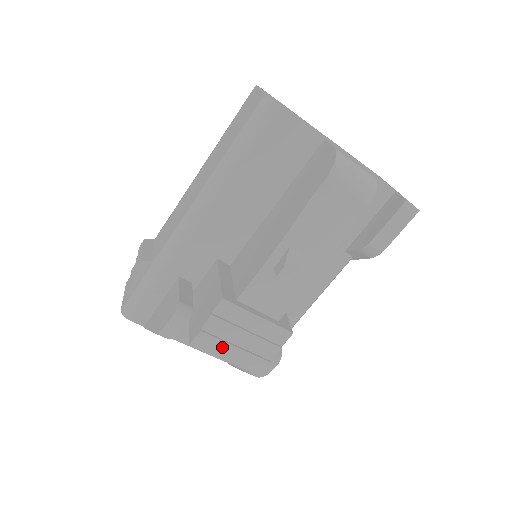
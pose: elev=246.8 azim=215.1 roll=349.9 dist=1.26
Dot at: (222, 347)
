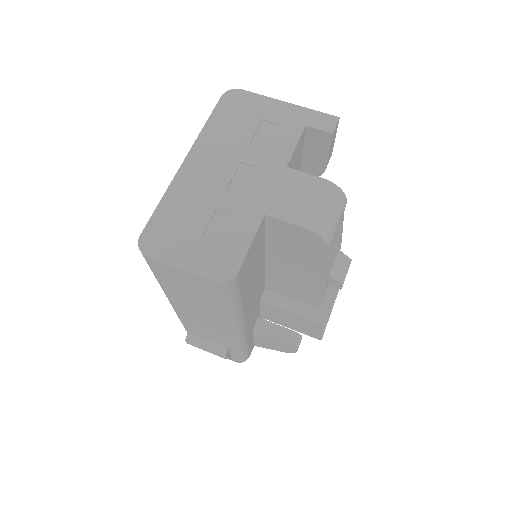
Dot at: occluded
